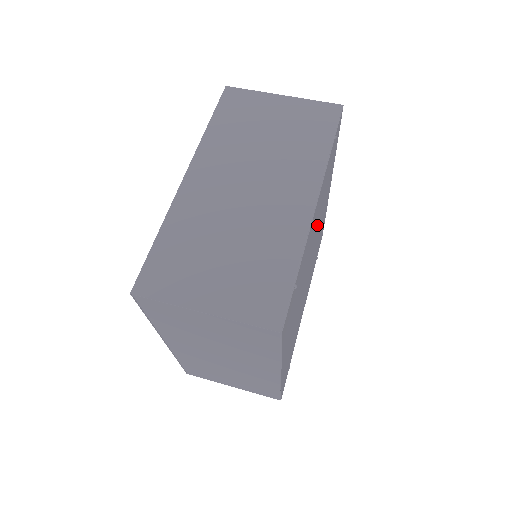
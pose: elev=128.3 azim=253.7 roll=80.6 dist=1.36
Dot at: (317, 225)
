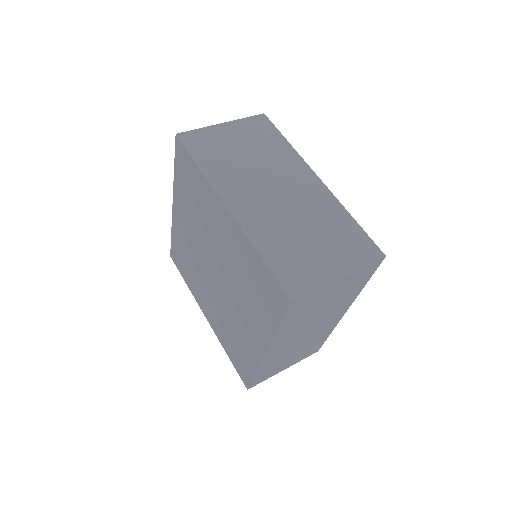
Dot at: occluded
